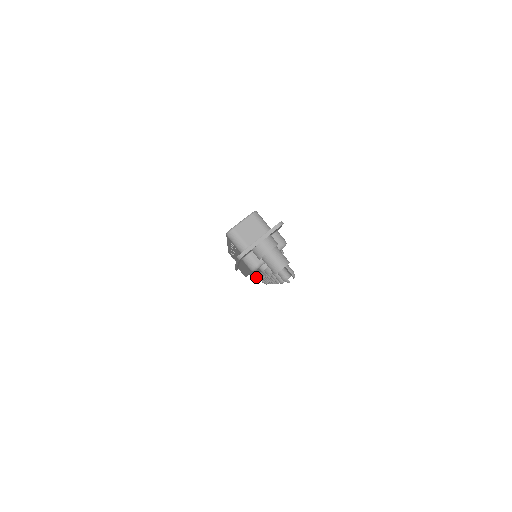
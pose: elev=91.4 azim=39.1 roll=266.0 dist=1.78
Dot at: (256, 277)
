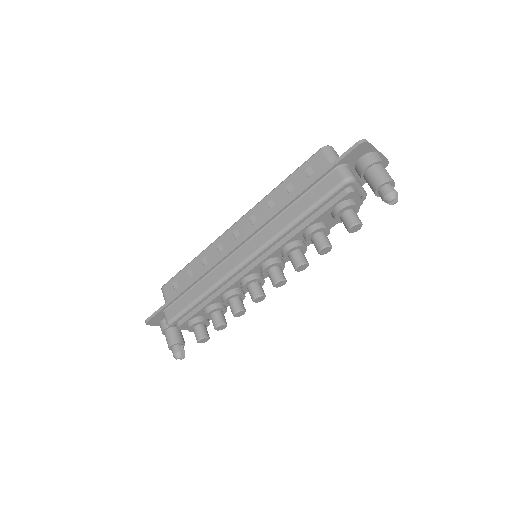
Dot at: (193, 322)
